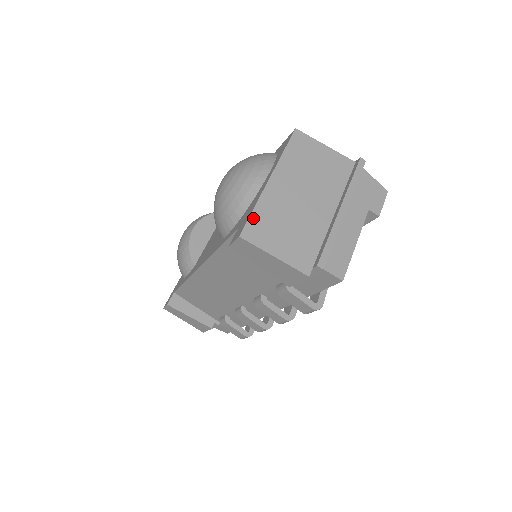
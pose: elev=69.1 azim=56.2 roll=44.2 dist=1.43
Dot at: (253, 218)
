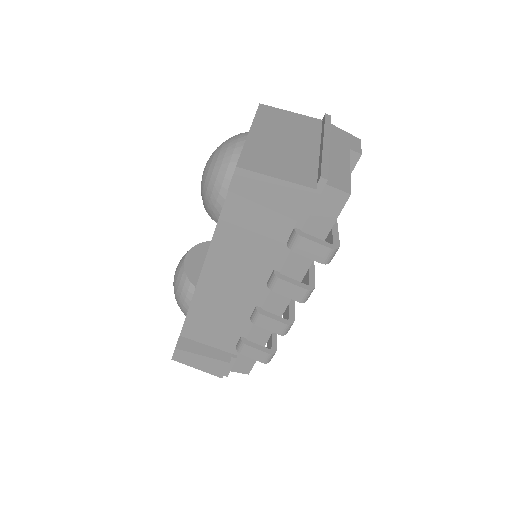
Dot at: (244, 155)
